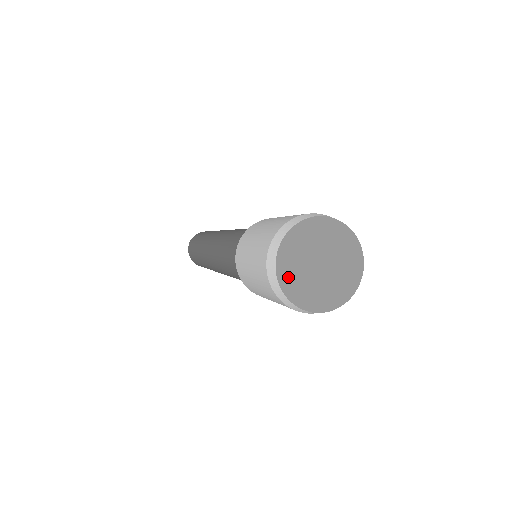
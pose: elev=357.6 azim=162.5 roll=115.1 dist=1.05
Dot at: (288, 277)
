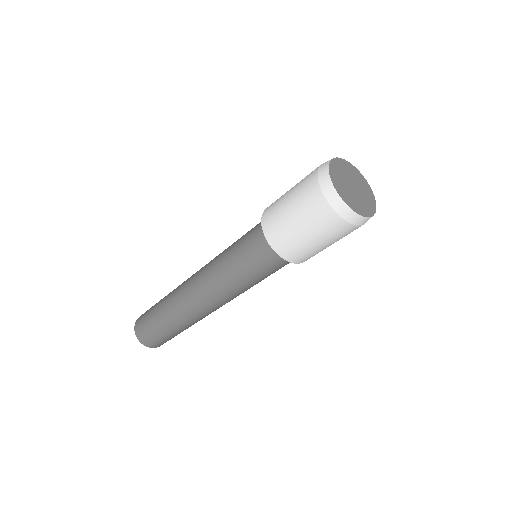
Dot at: (334, 172)
